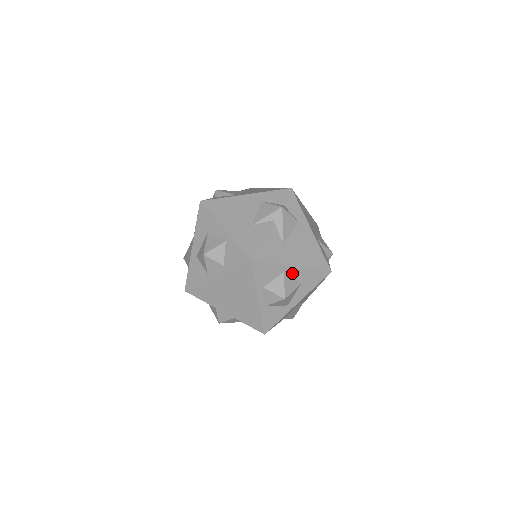
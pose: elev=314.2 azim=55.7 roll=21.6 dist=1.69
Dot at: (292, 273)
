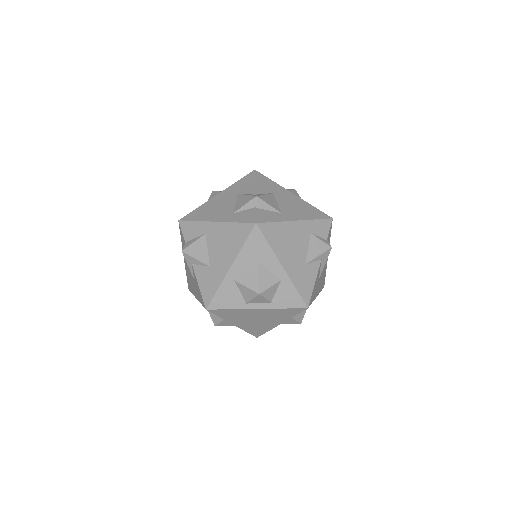
Dot at: occluded
